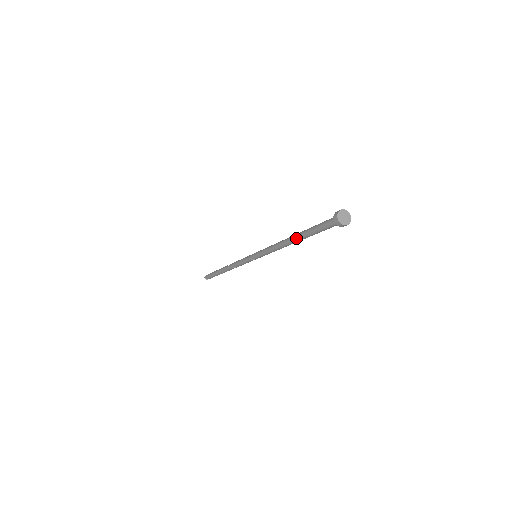
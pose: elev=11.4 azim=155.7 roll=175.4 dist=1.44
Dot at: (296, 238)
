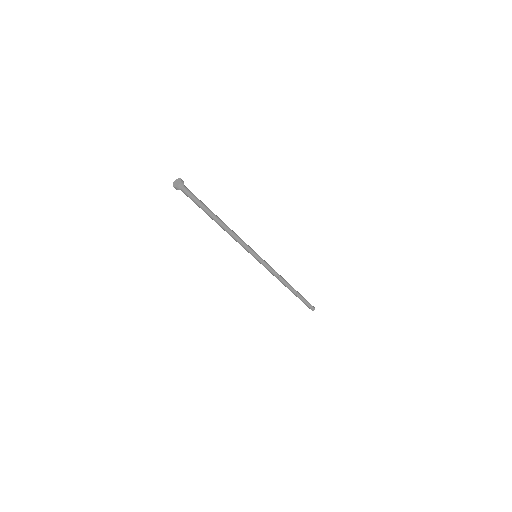
Dot at: occluded
